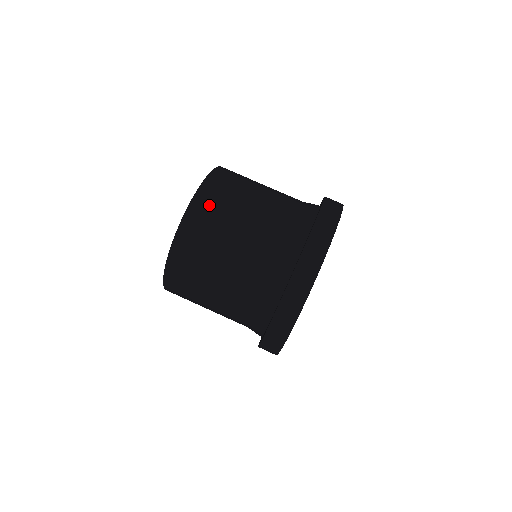
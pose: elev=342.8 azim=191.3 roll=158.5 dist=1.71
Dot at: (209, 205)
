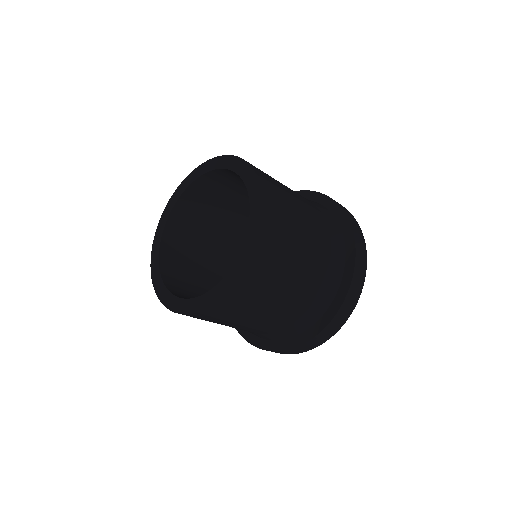
Dot at: (265, 175)
